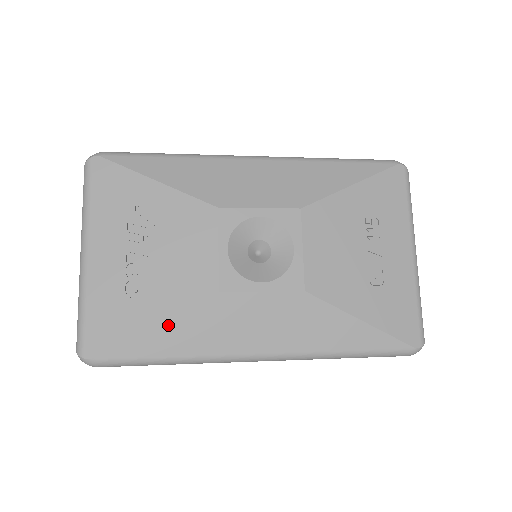
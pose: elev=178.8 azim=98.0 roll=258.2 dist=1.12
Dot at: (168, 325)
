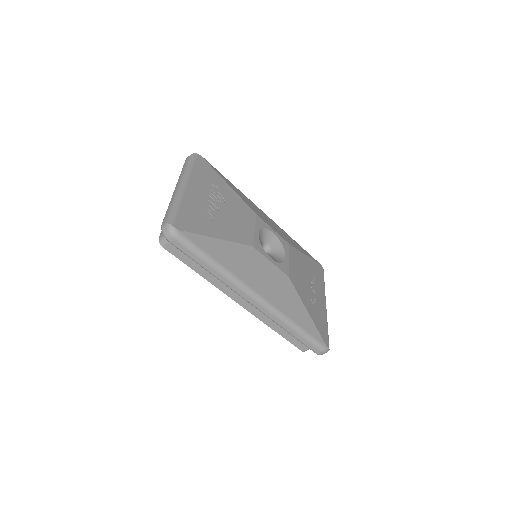
Dot at: (224, 243)
